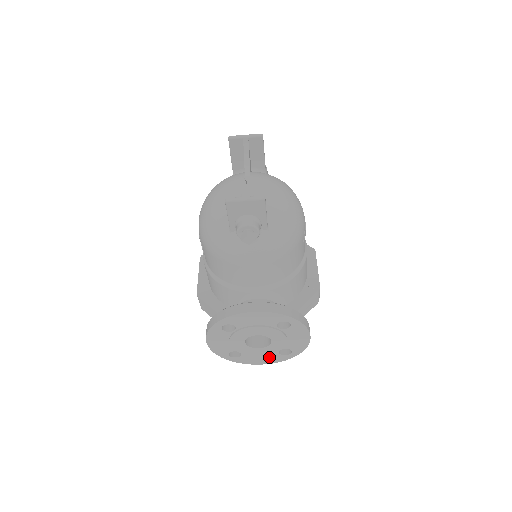
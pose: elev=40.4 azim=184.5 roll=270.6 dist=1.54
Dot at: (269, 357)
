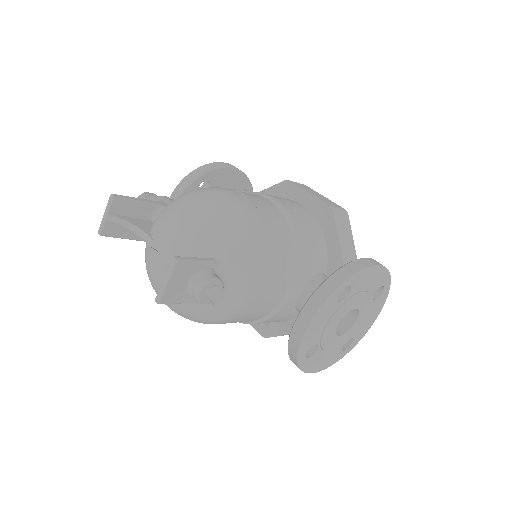
Dot at: (373, 310)
